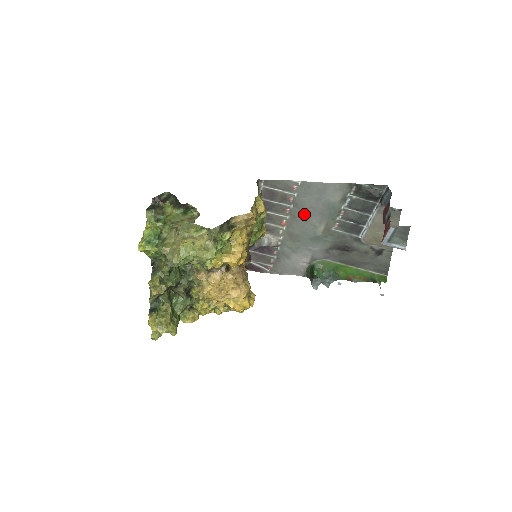
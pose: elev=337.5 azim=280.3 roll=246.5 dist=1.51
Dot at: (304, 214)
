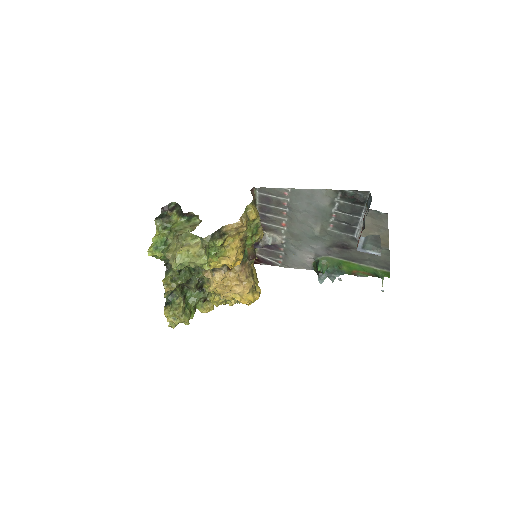
Dot at: (299, 217)
